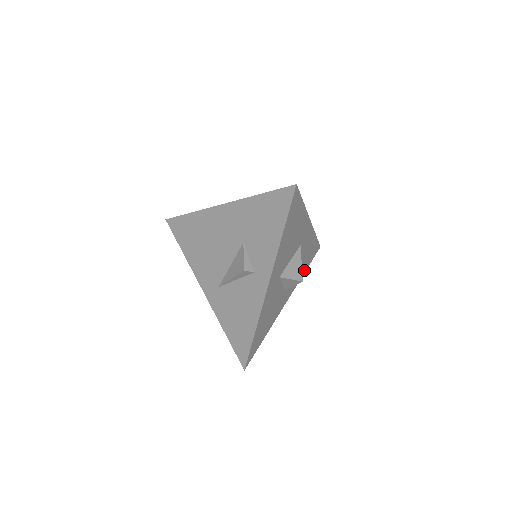
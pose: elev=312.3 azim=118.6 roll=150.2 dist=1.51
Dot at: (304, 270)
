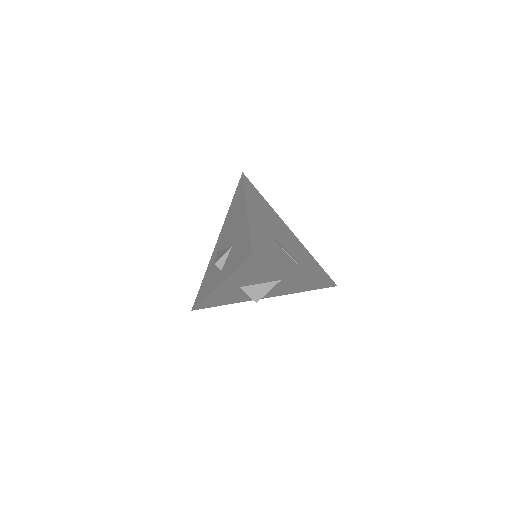
Dot at: (300, 291)
